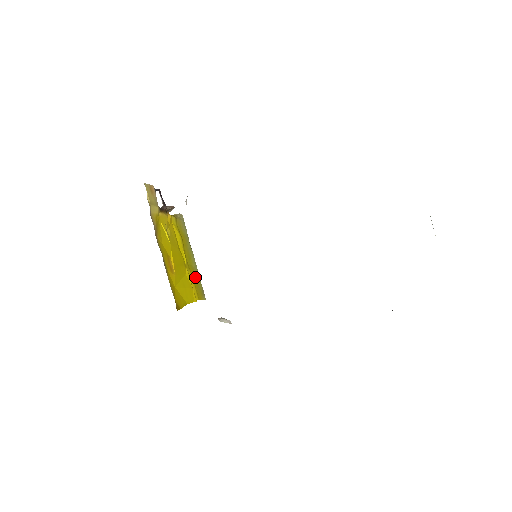
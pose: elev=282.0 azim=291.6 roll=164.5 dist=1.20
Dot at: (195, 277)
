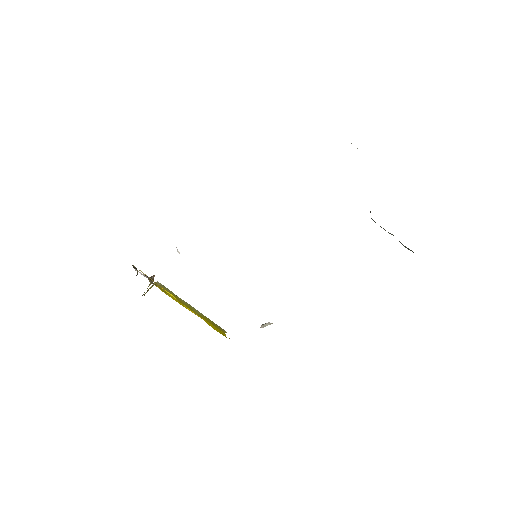
Dot at: (207, 320)
